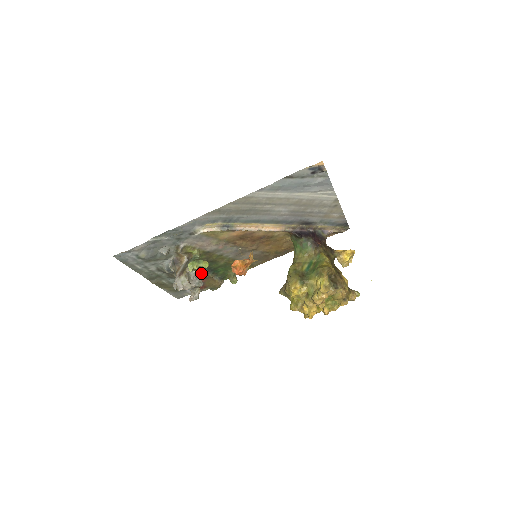
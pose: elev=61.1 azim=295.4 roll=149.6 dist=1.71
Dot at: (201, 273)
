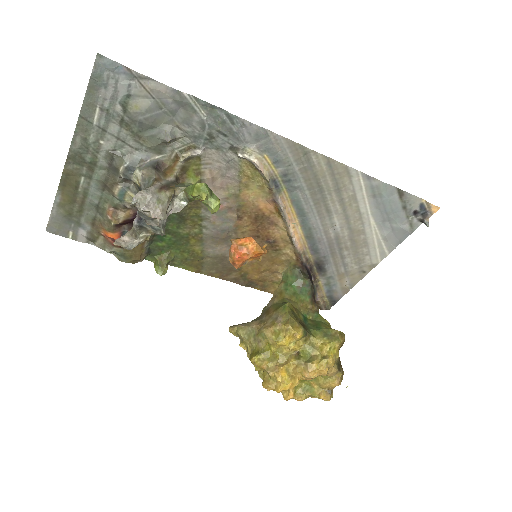
Dot at: occluded
